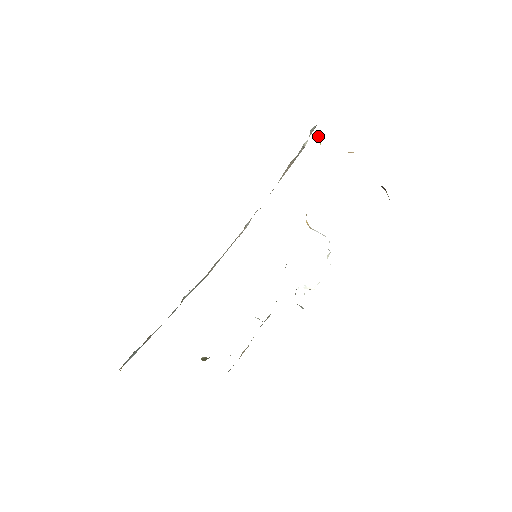
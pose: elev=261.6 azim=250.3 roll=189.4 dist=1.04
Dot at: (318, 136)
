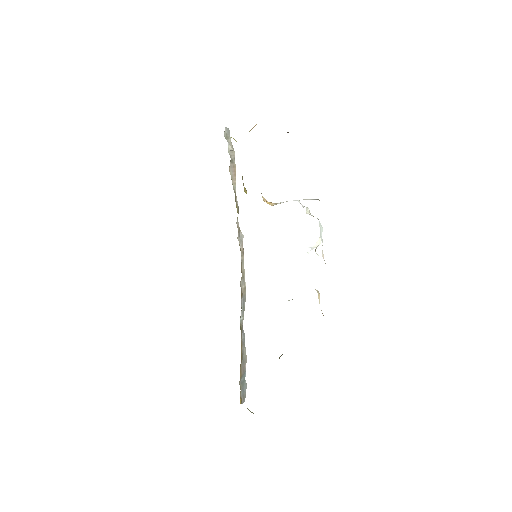
Dot at: occluded
